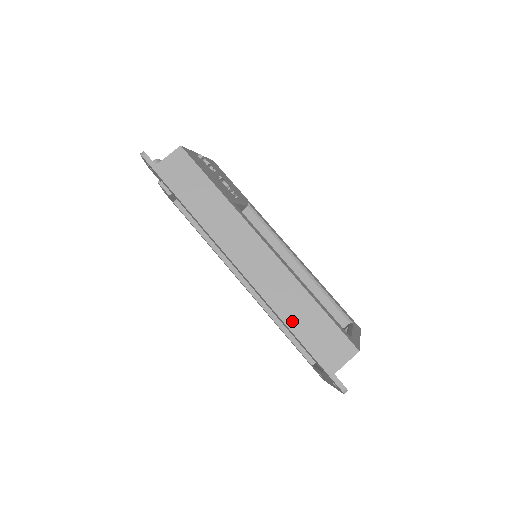
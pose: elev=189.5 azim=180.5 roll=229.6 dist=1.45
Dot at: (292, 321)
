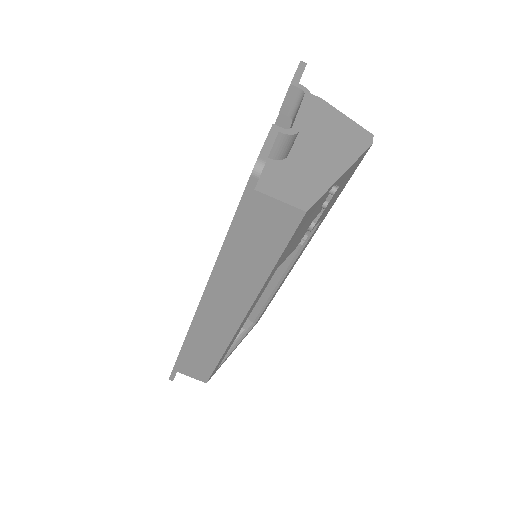
Dot at: (191, 347)
